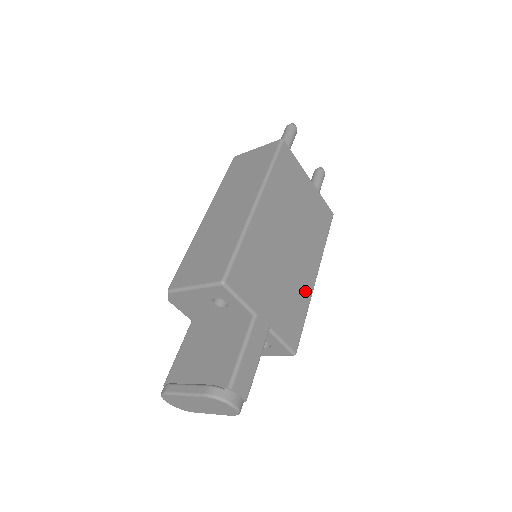
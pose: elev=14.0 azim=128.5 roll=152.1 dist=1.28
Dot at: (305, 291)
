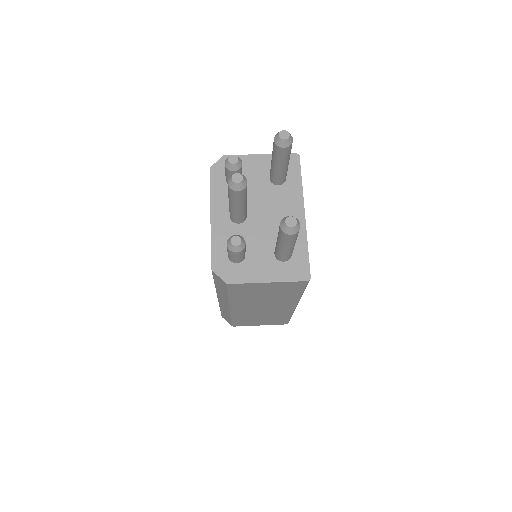
Dot at: occluded
